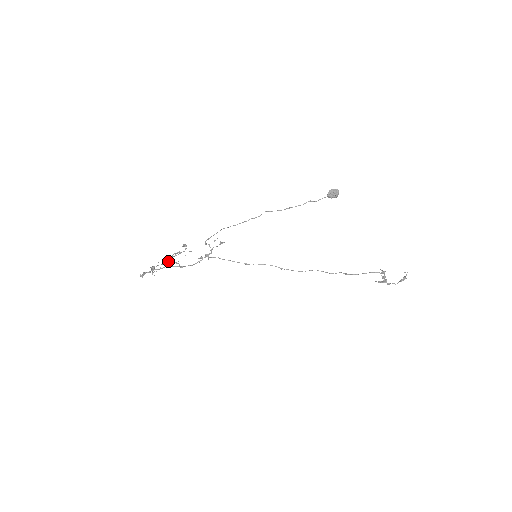
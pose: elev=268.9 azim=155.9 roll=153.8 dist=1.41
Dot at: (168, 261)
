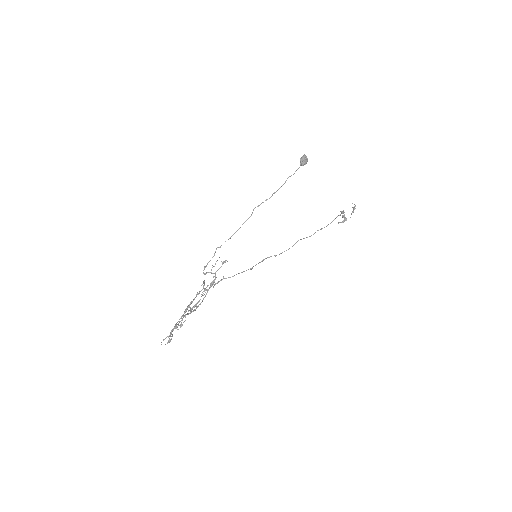
Dot at: occluded
